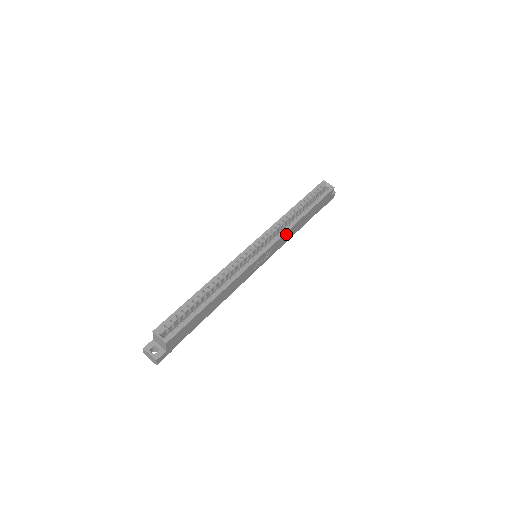
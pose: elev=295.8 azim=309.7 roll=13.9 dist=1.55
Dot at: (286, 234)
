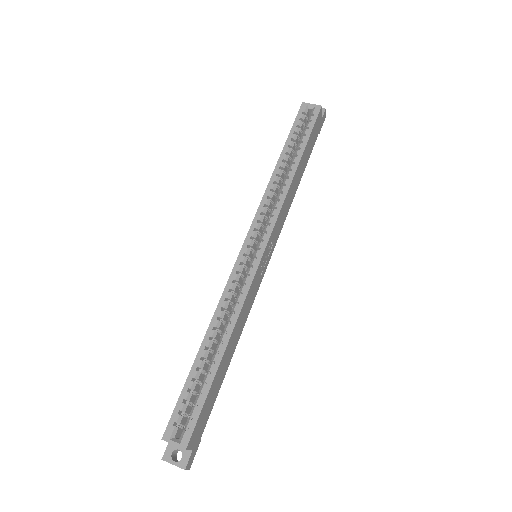
Dot at: (283, 207)
